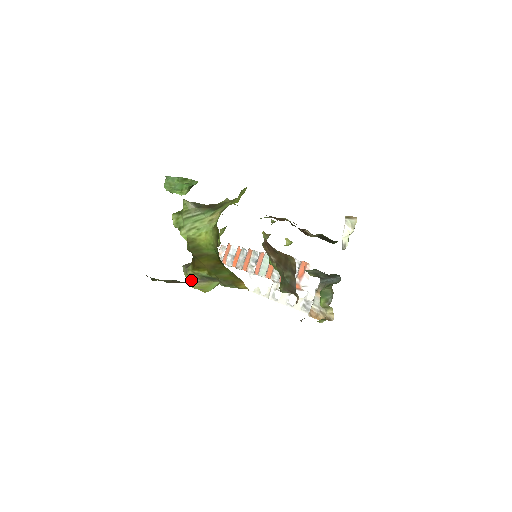
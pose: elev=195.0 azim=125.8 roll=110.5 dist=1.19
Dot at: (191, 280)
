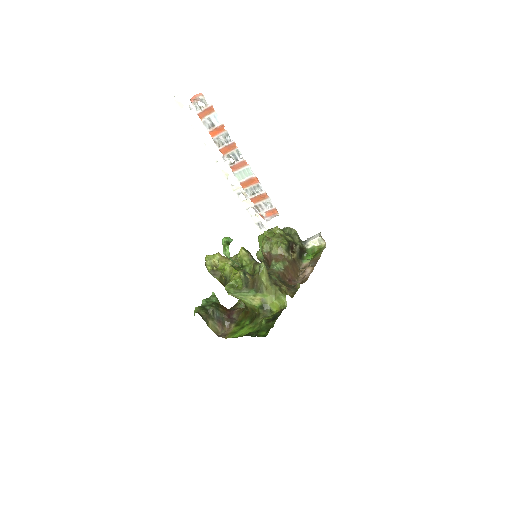
Dot at: occluded
